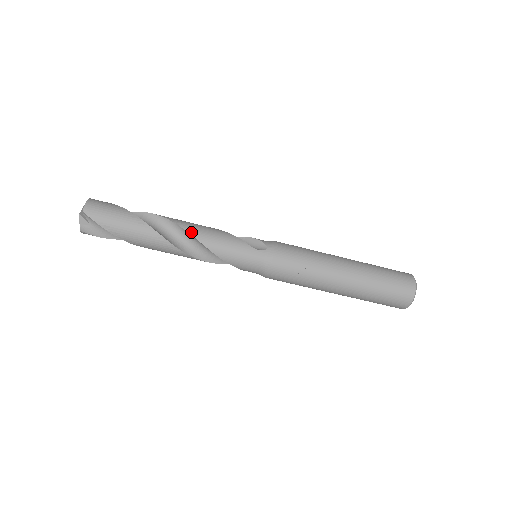
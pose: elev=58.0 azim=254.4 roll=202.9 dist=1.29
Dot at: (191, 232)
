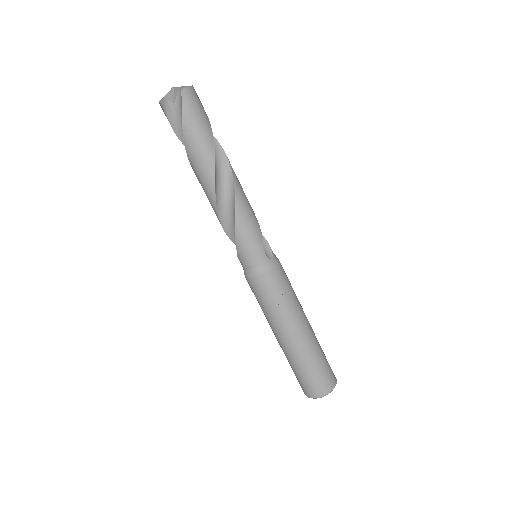
Dot at: (237, 191)
